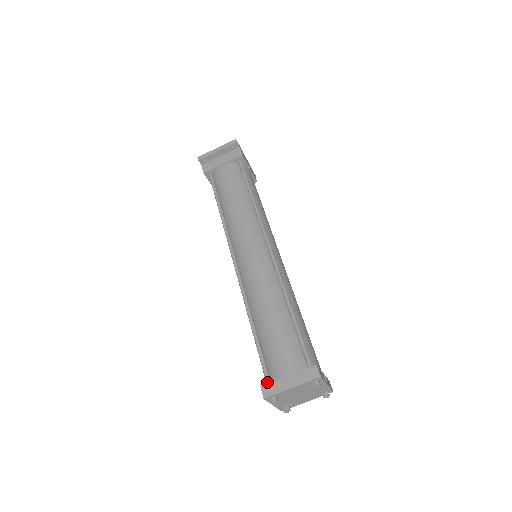
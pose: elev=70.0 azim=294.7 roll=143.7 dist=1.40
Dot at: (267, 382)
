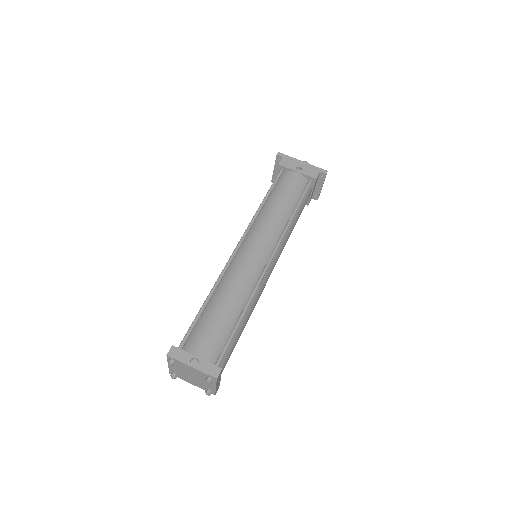
Dot at: occluded
